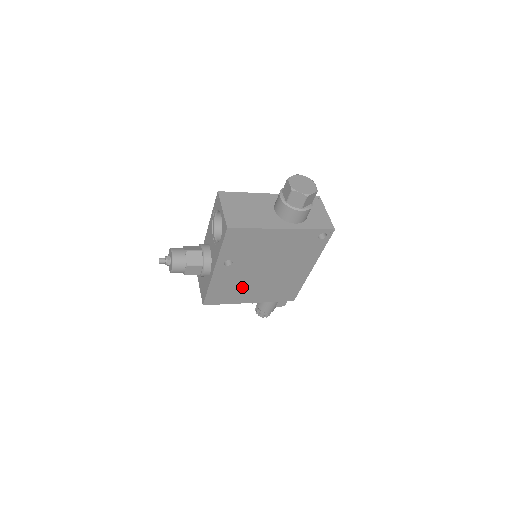
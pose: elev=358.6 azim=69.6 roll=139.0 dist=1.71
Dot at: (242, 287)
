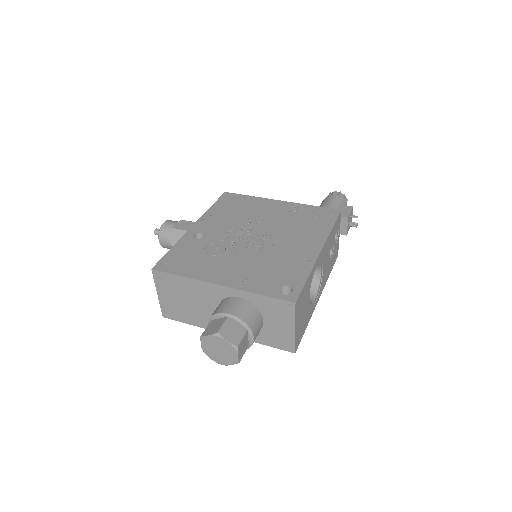
Dot at: occluded
